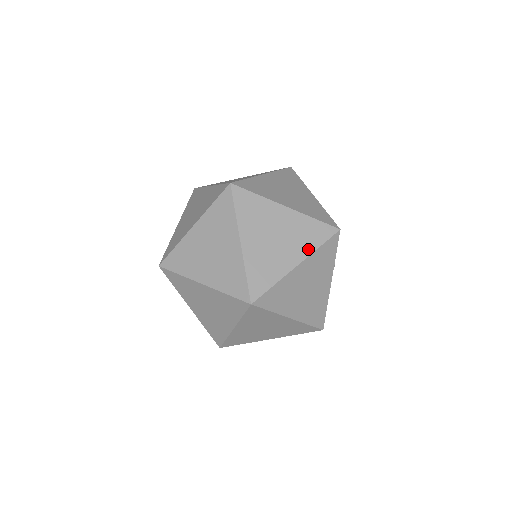
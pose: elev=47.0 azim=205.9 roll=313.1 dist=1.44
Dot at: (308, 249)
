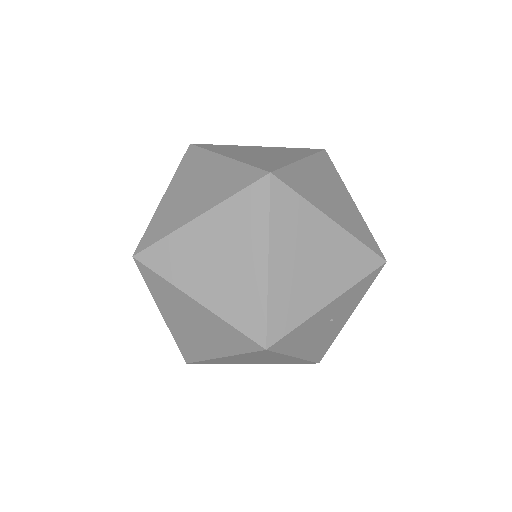
Dot at: (229, 350)
